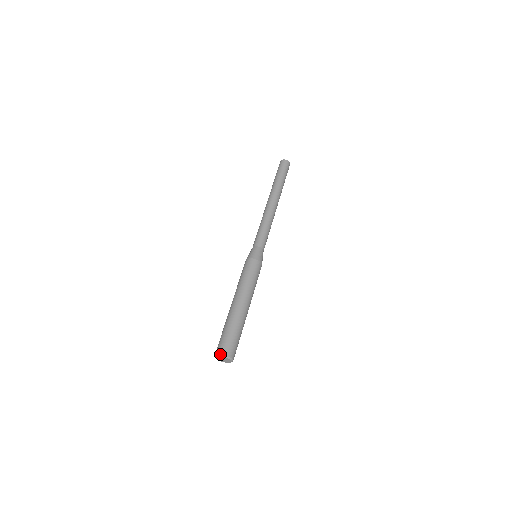
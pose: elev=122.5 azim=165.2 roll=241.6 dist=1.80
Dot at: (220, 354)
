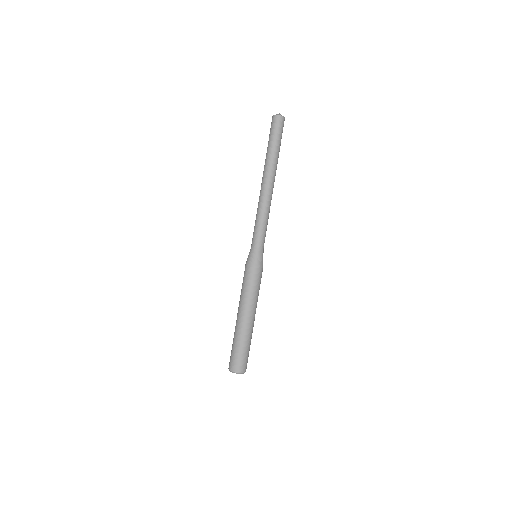
Dot at: (242, 373)
